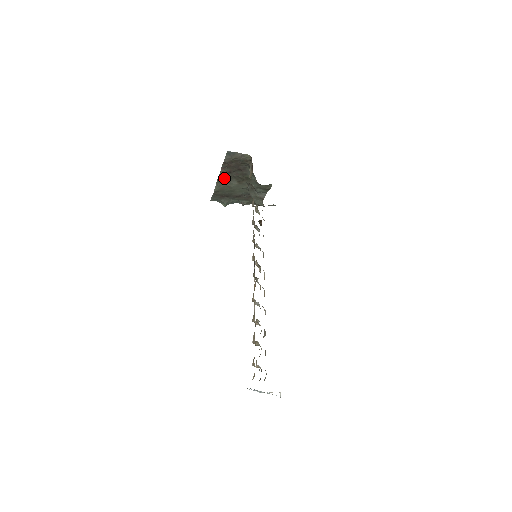
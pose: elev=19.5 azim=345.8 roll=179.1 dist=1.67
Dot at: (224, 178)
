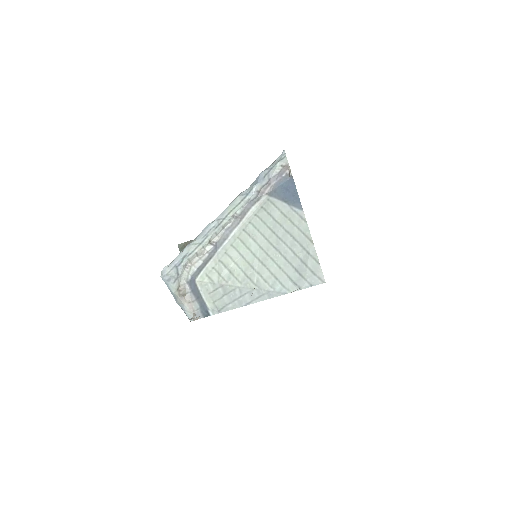
Dot at: occluded
